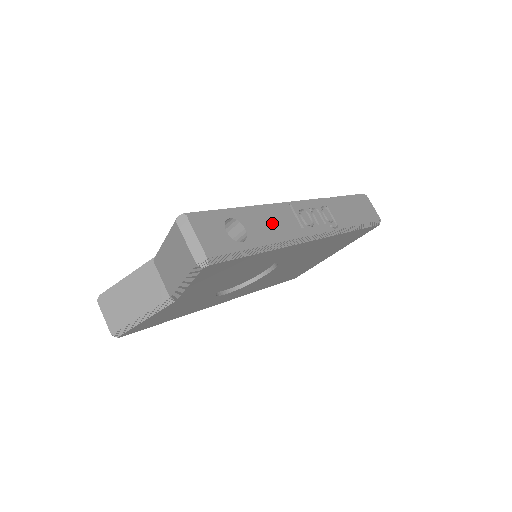
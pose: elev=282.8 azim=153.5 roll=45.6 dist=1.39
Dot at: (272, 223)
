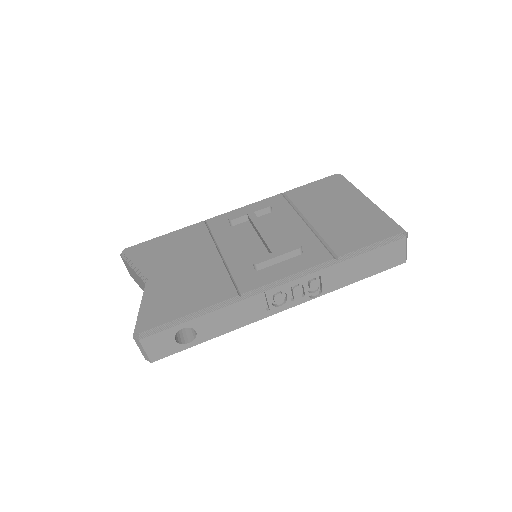
Dot at: (230, 318)
